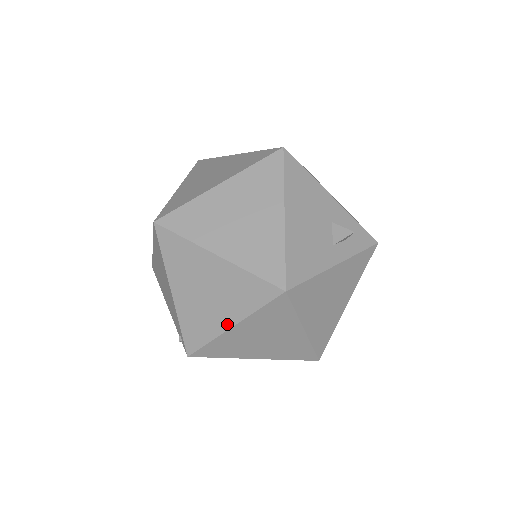
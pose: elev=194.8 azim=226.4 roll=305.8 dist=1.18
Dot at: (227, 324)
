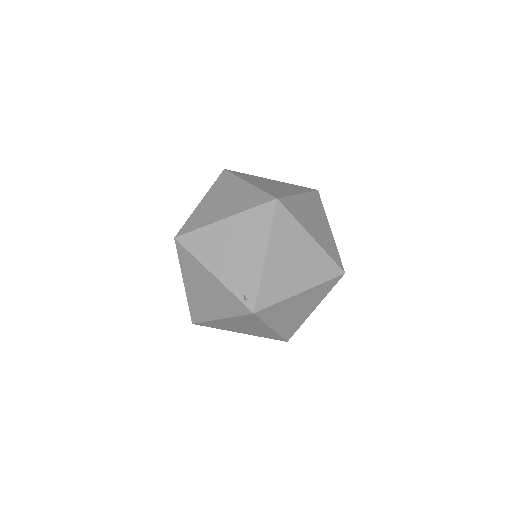
Dot at: (299, 289)
